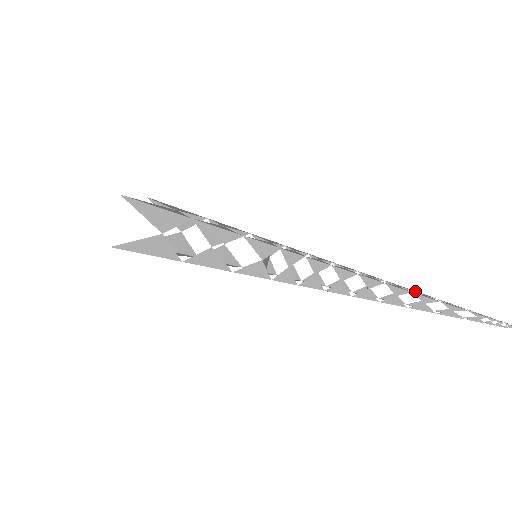
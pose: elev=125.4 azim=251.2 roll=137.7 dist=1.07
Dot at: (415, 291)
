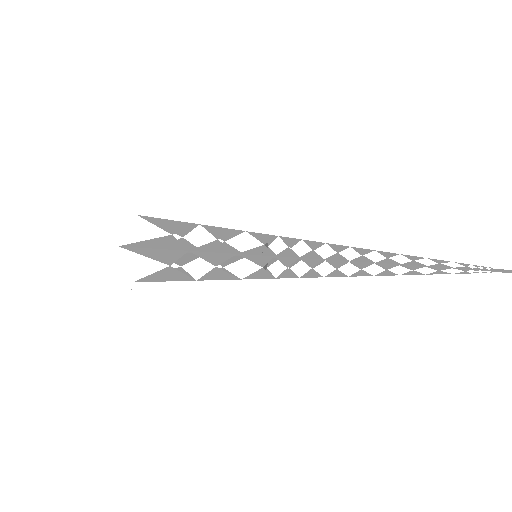
Dot at: occluded
